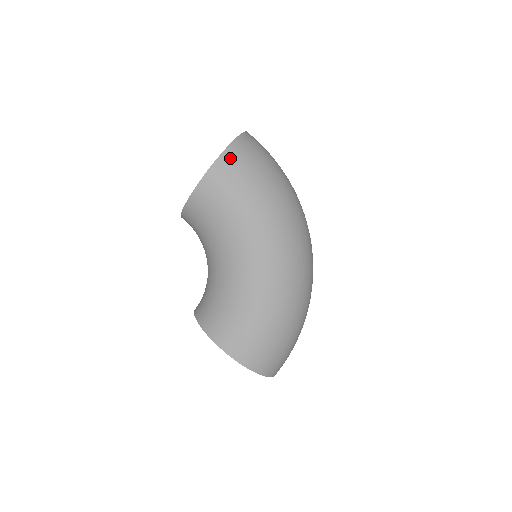
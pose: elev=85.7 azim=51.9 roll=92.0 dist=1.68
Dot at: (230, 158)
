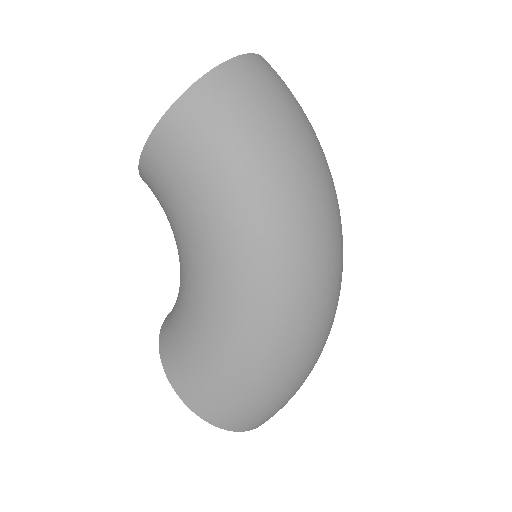
Dot at: (192, 106)
